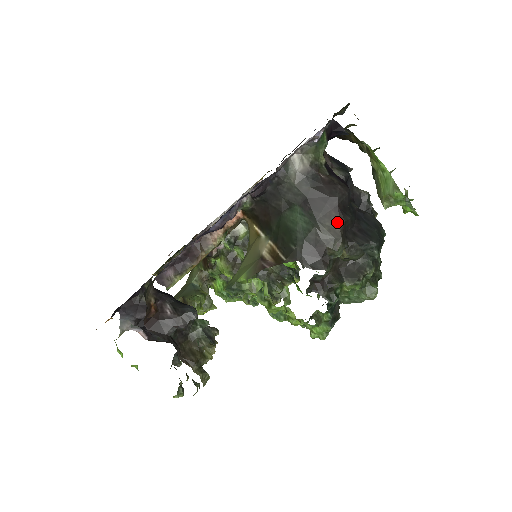
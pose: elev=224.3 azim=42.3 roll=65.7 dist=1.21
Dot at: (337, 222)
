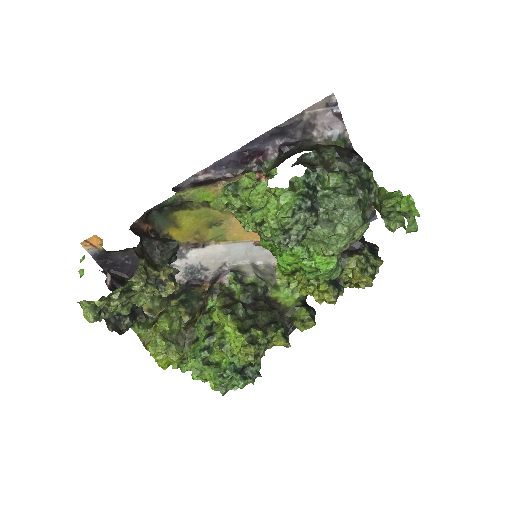
Dot at: (335, 146)
